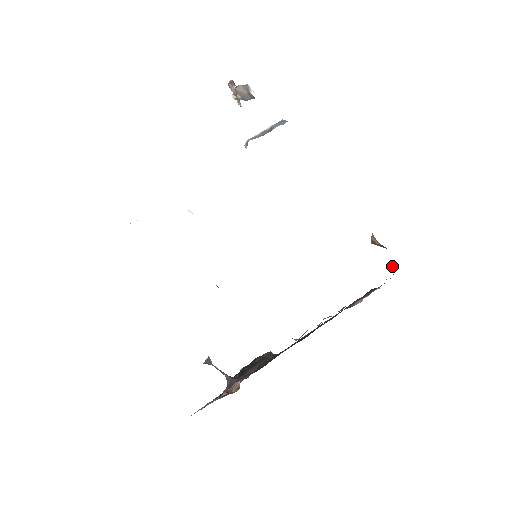
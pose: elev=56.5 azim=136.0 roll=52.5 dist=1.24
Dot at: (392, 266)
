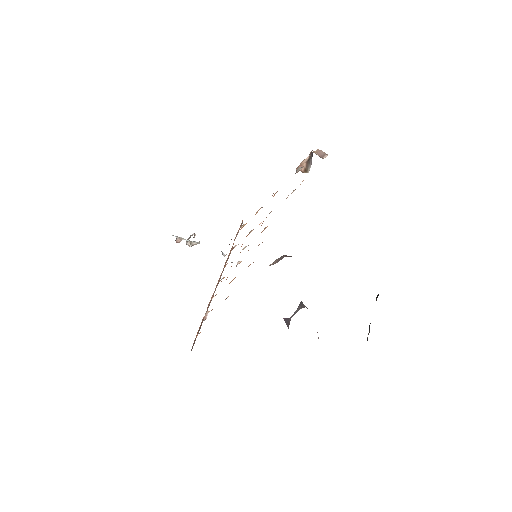
Dot at: (319, 154)
